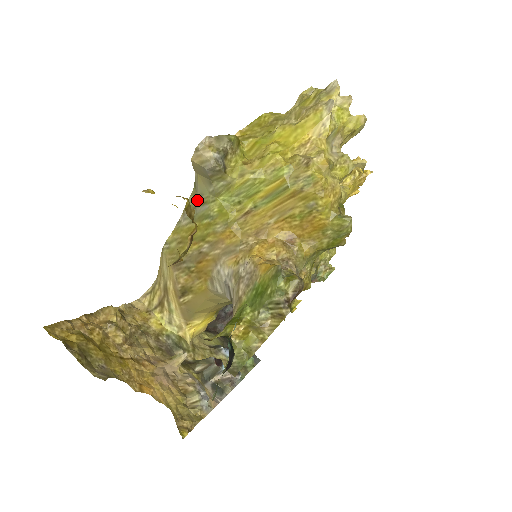
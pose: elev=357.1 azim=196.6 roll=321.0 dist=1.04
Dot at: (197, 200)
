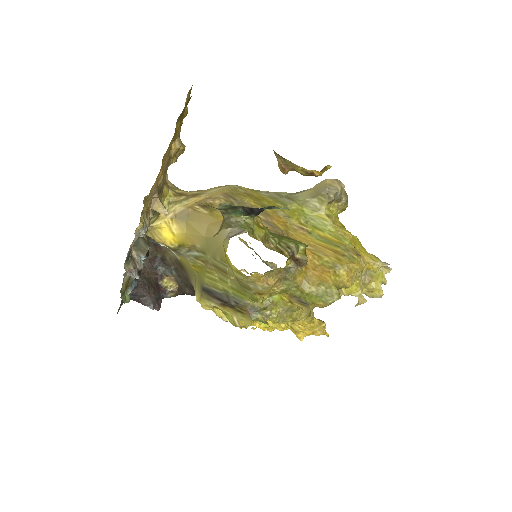
Dot at: (289, 196)
